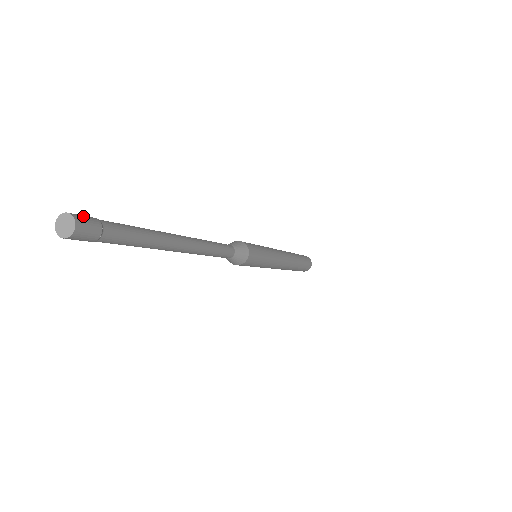
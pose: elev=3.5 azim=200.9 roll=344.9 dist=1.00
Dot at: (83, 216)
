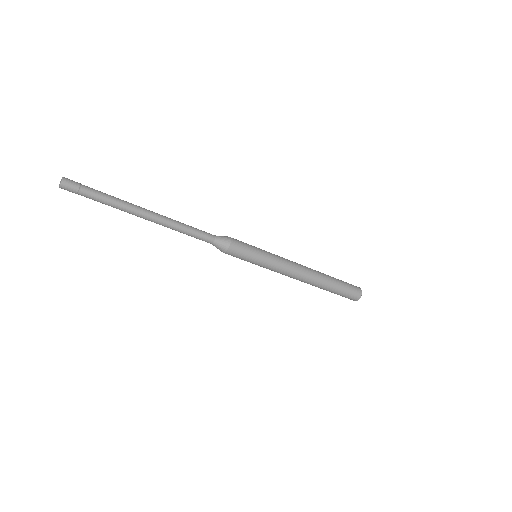
Dot at: (70, 181)
